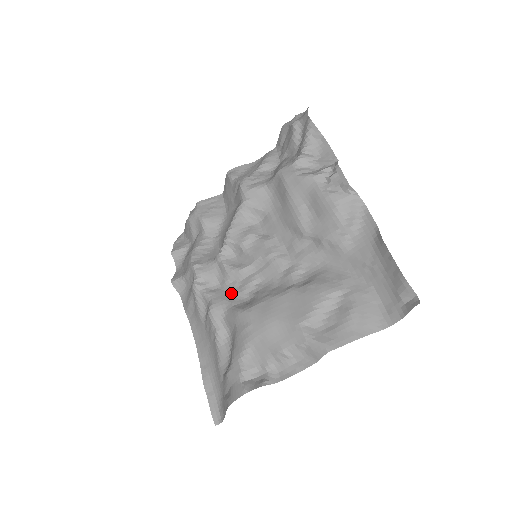
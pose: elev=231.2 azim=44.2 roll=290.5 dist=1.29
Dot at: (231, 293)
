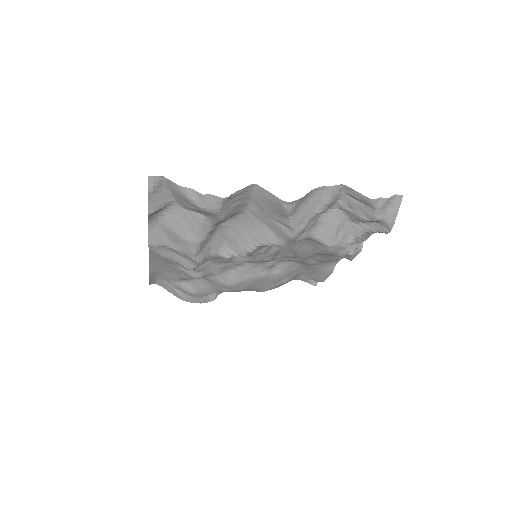
Dot at: (218, 267)
